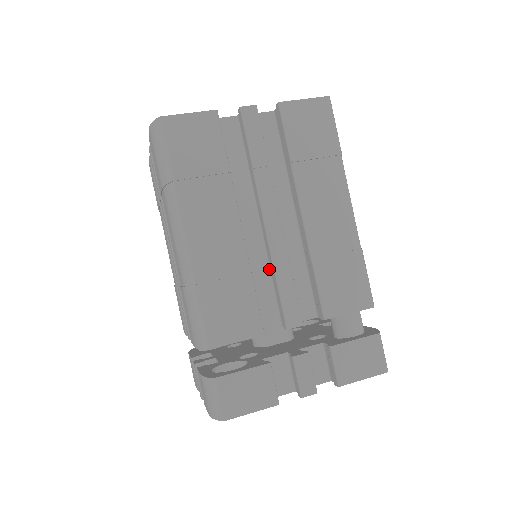
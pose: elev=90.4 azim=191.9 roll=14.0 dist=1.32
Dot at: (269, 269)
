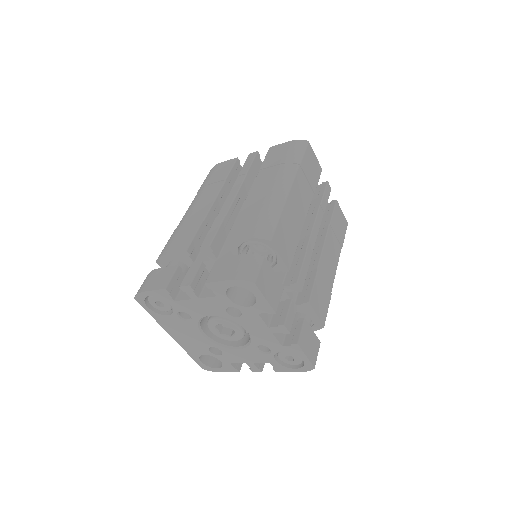
Dot at: occluded
